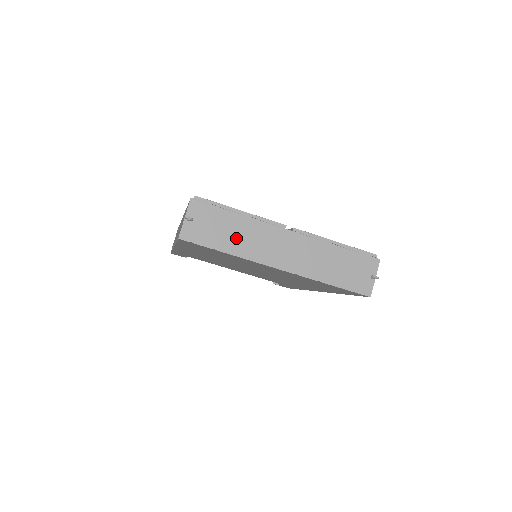
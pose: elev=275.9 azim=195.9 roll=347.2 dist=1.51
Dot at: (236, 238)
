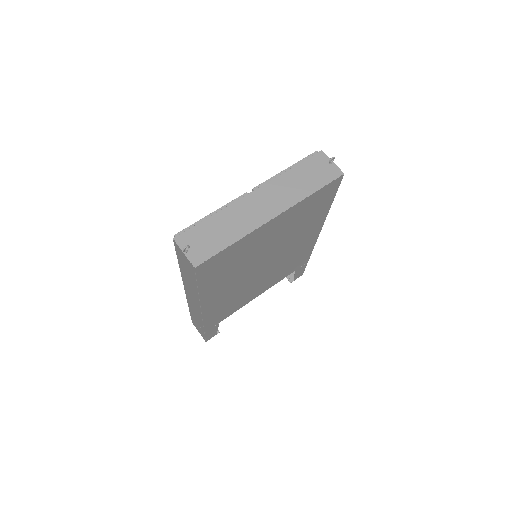
Dot at: (228, 230)
